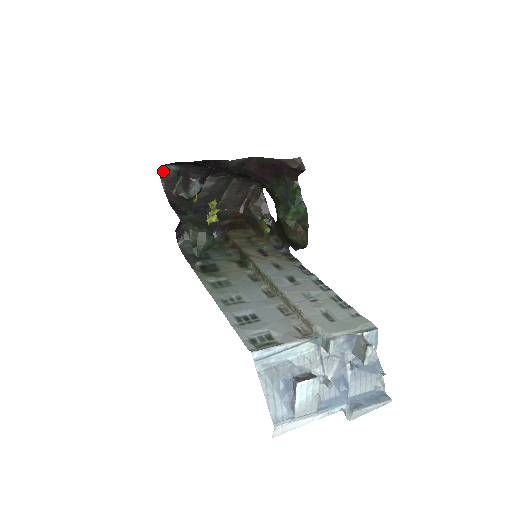
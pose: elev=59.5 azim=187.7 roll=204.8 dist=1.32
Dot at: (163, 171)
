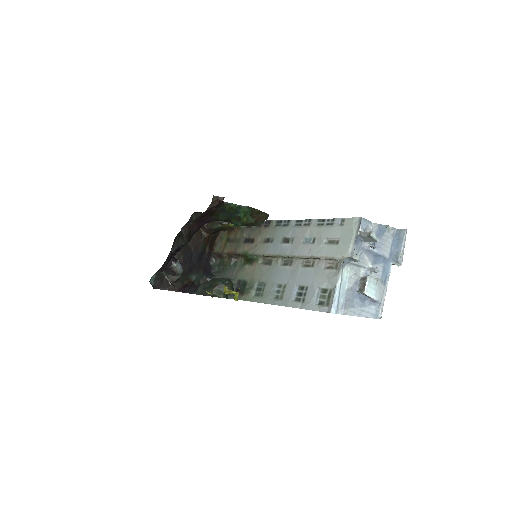
Dot at: (153, 285)
